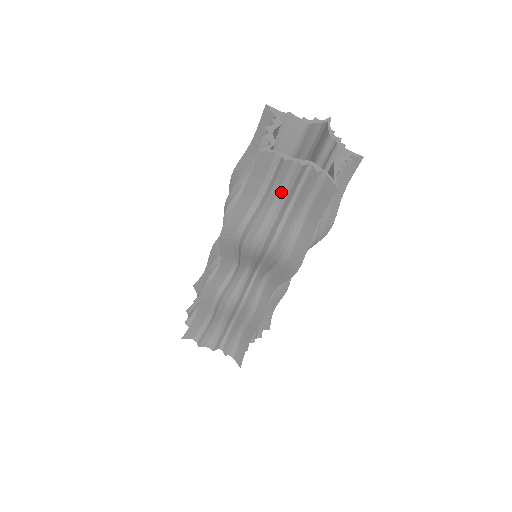
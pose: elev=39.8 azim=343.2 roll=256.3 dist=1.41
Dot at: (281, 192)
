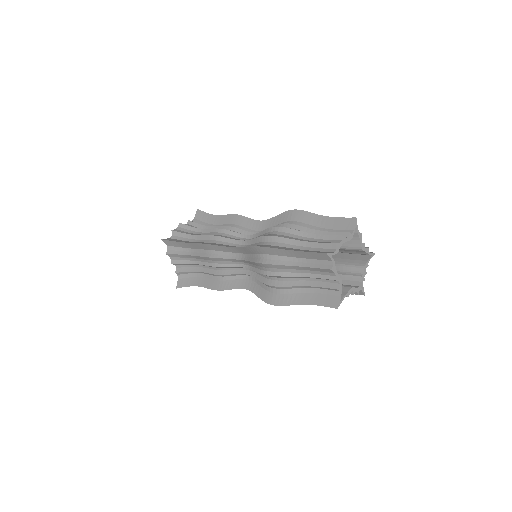
Dot at: (311, 272)
